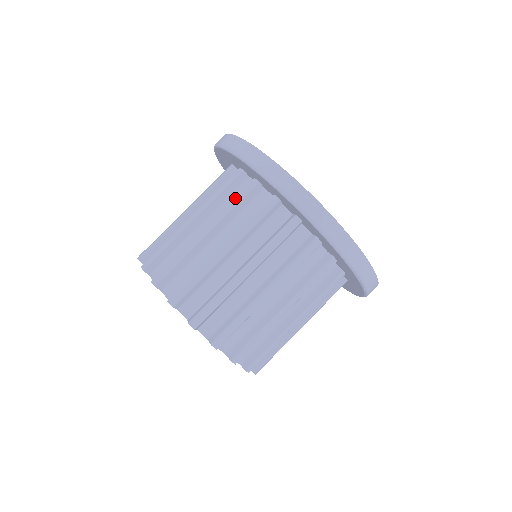
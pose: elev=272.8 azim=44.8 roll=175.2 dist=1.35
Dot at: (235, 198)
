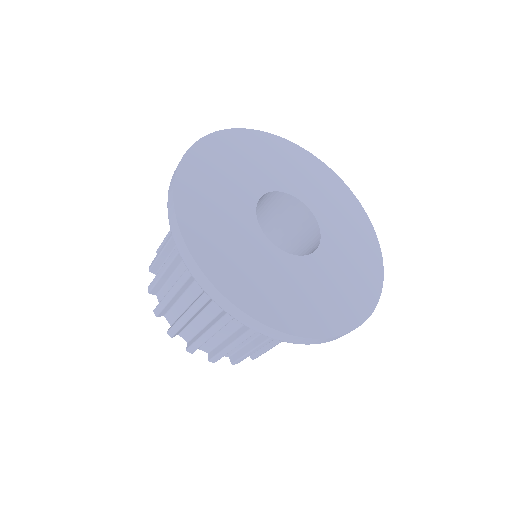
Dot at: occluded
